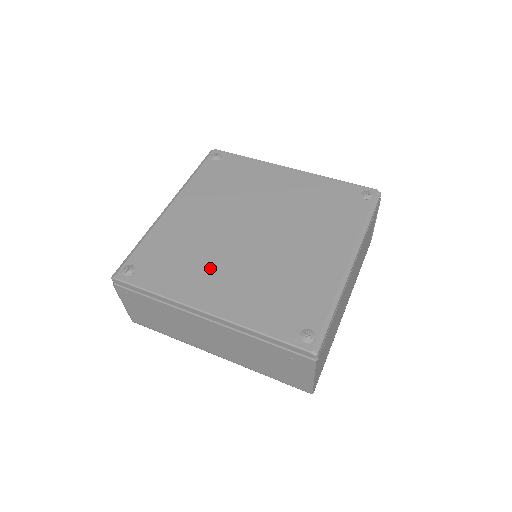
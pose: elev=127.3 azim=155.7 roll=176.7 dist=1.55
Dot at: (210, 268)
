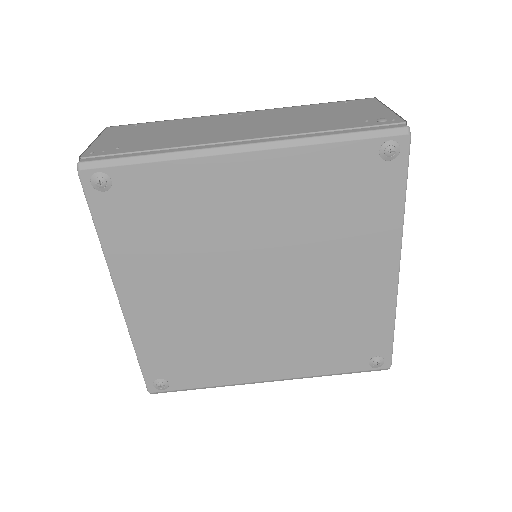
Dot at: (174, 272)
